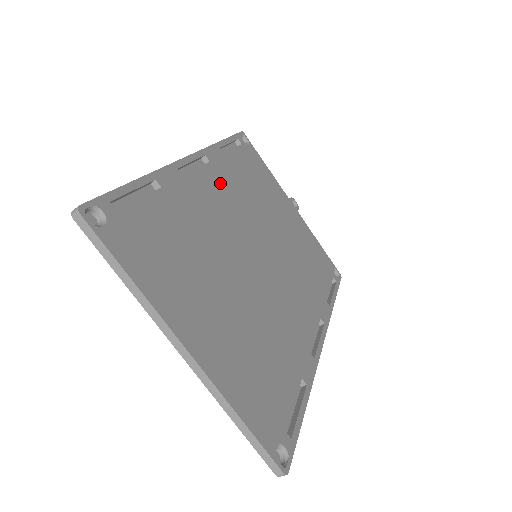
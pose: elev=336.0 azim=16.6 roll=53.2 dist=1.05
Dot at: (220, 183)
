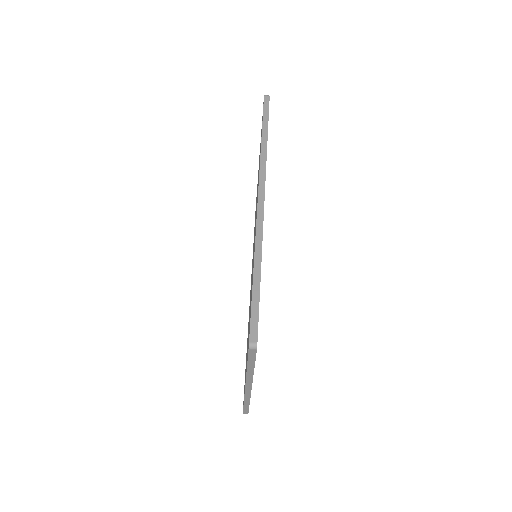
Dot at: occluded
